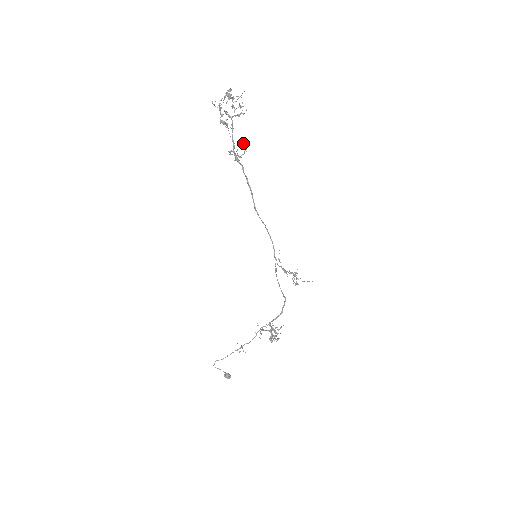
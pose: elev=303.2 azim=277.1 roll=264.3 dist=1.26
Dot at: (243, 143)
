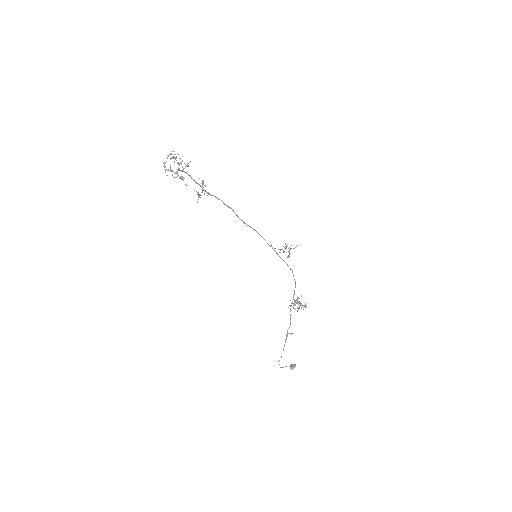
Dot at: (202, 182)
